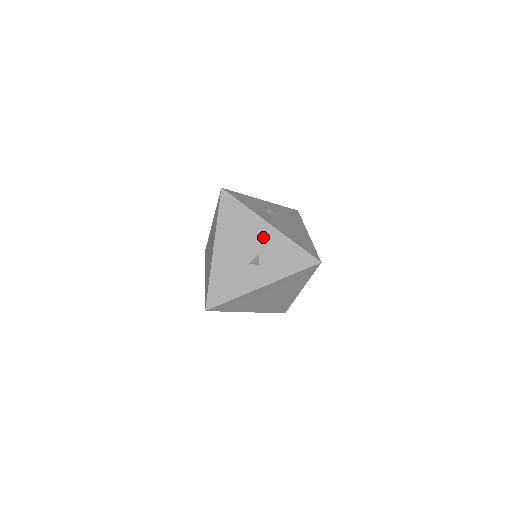
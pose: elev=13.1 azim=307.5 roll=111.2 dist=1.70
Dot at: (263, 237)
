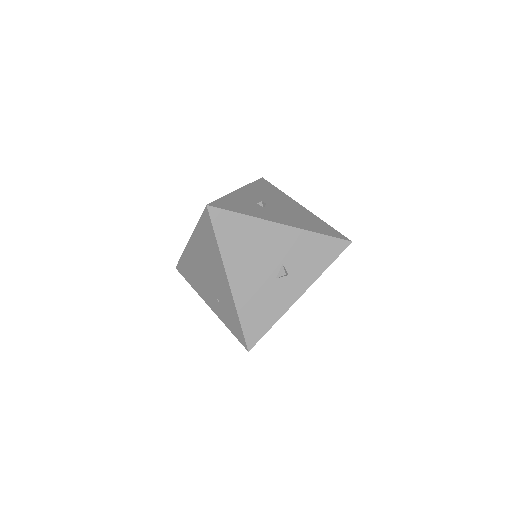
Dot at: (280, 242)
